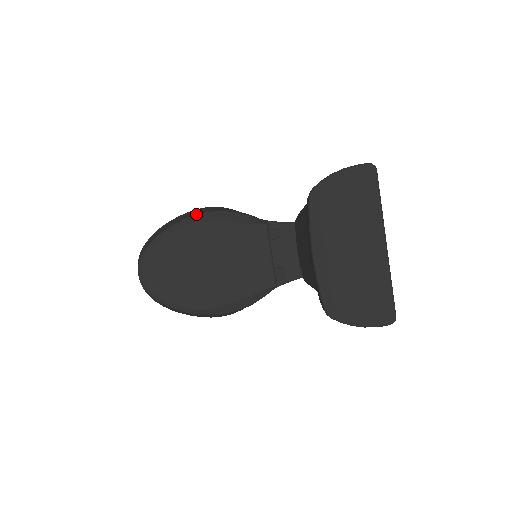
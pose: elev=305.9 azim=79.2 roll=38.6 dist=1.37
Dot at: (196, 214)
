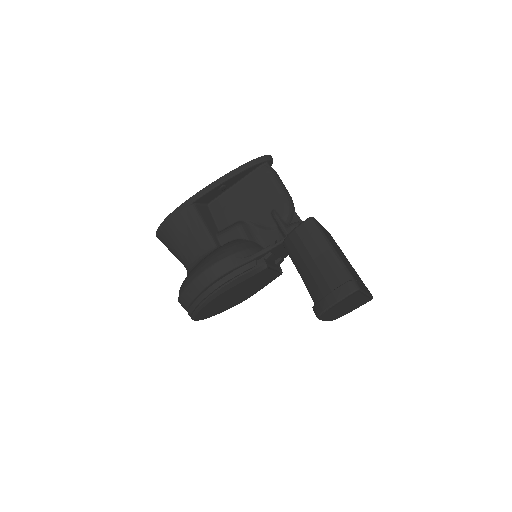
Dot at: (214, 290)
